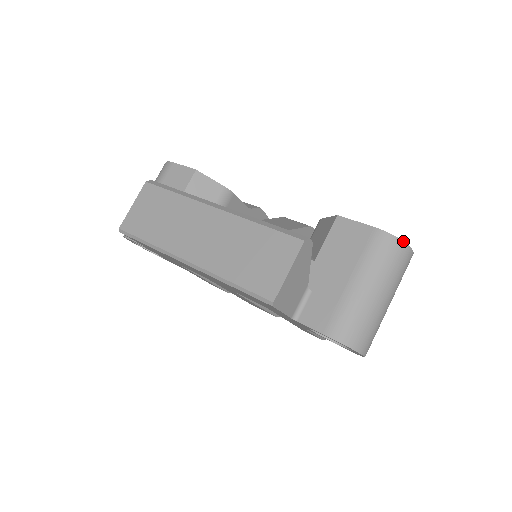
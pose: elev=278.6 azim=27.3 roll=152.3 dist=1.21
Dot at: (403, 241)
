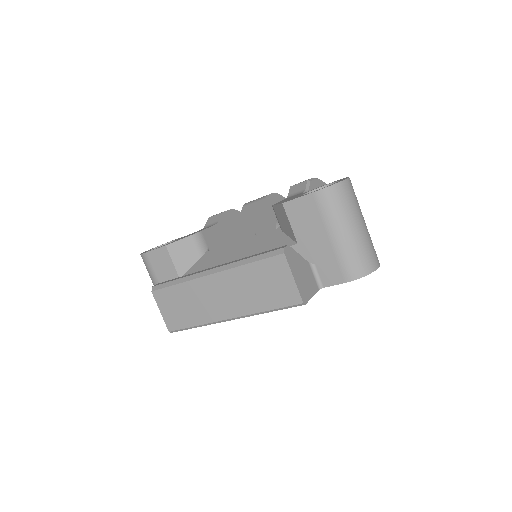
Dot at: (337, 183)
